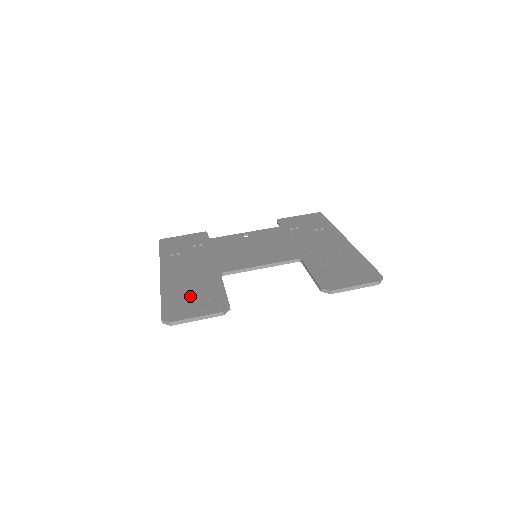
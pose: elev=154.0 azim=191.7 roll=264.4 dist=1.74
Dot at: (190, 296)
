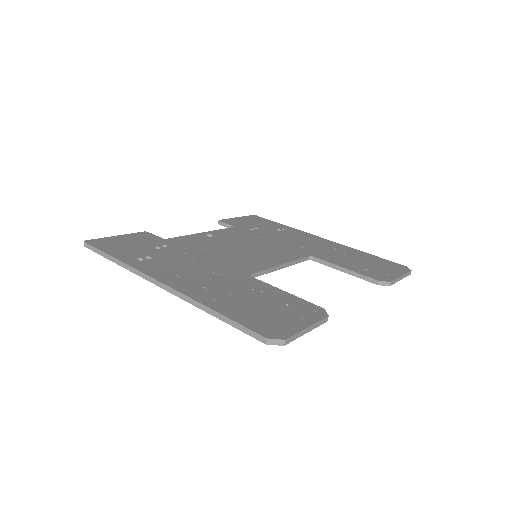
Dot at: (257, 304)
